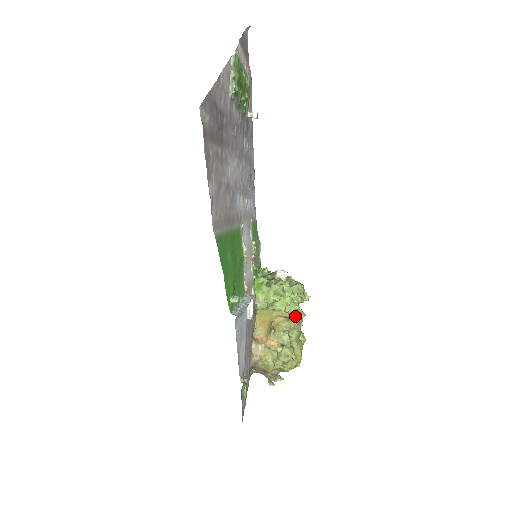
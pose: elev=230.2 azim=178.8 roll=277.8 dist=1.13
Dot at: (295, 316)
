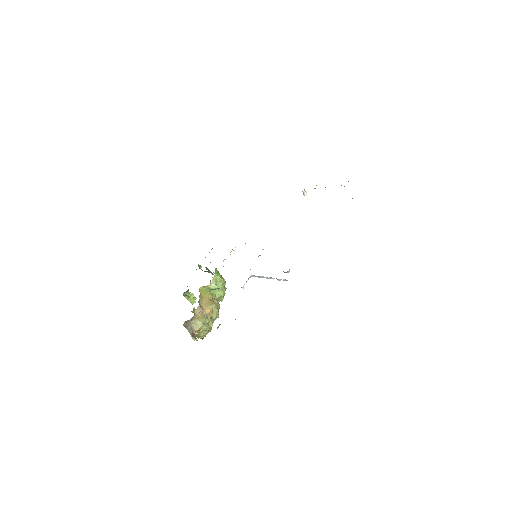
Dot at: occluded
